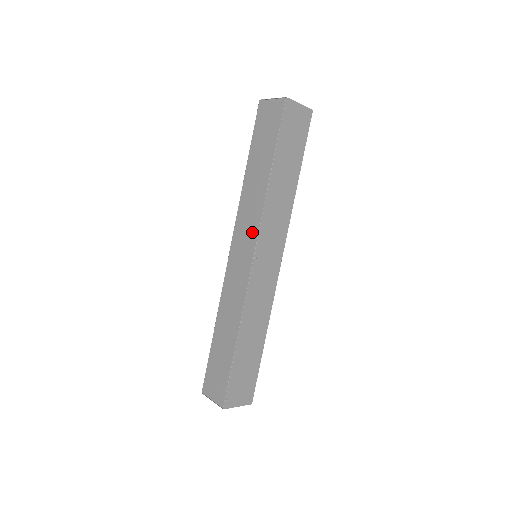
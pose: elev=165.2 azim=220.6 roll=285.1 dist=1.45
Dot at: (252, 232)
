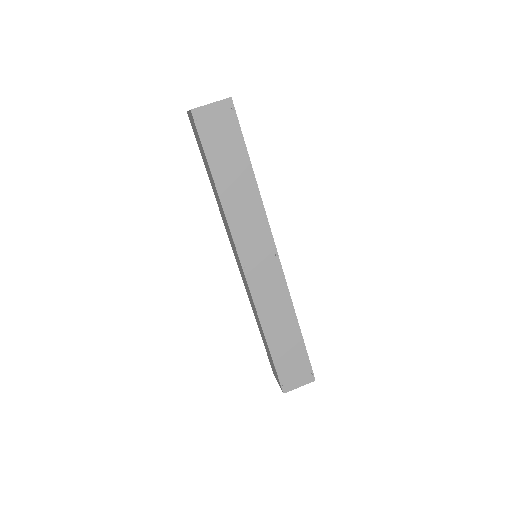
Dot at: (233, 243)
